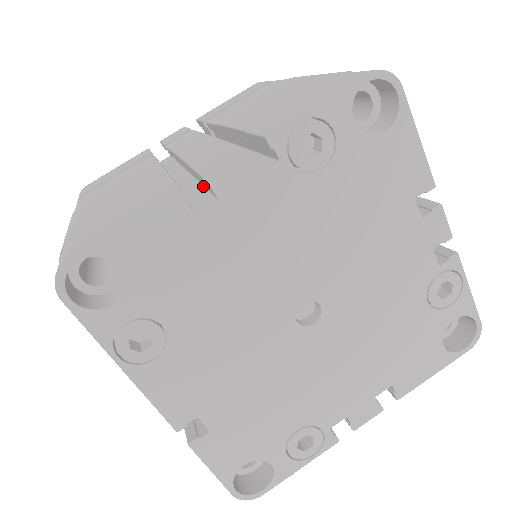
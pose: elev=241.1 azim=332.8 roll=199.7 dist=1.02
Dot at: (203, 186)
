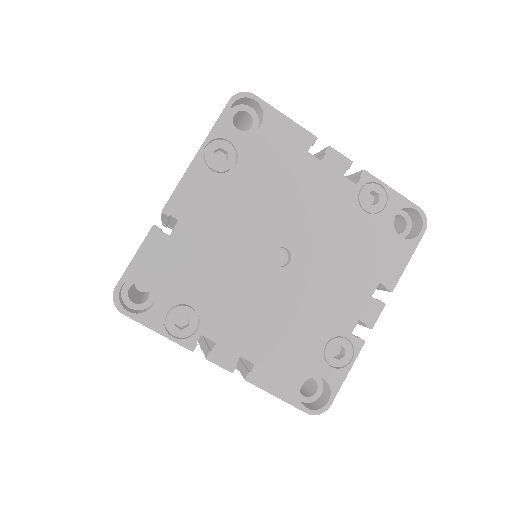
Dot at: occluded
